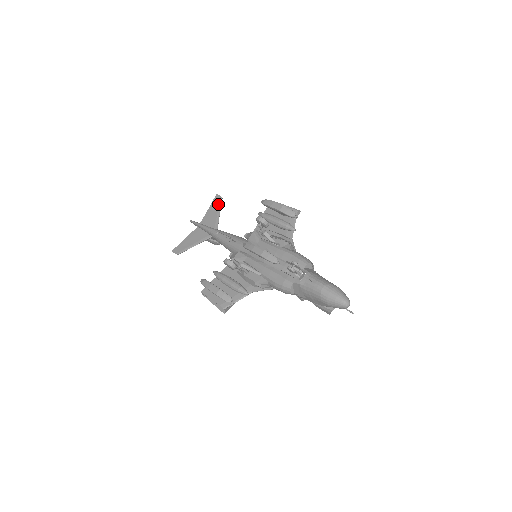
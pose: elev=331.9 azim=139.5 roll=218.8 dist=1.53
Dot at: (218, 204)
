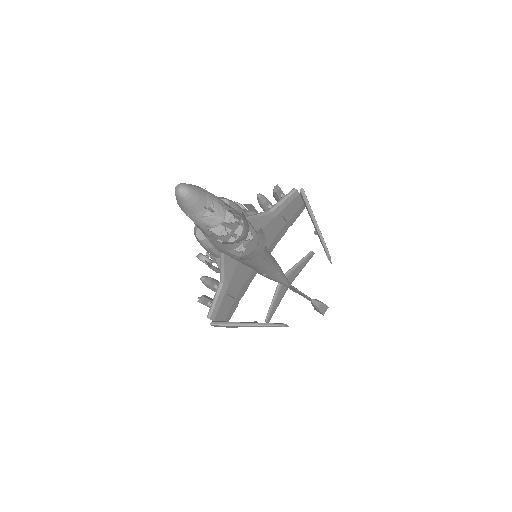
Dot at: (305, 258)
